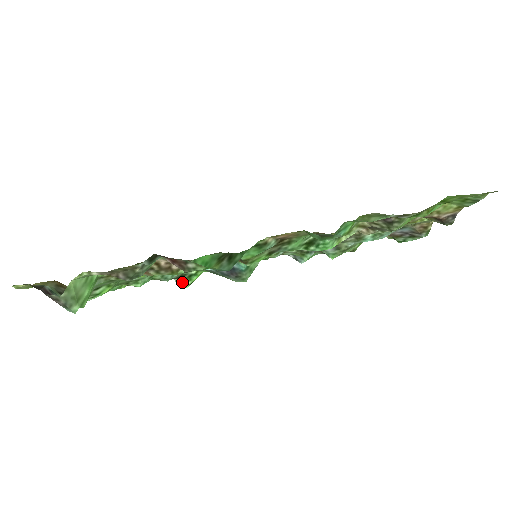
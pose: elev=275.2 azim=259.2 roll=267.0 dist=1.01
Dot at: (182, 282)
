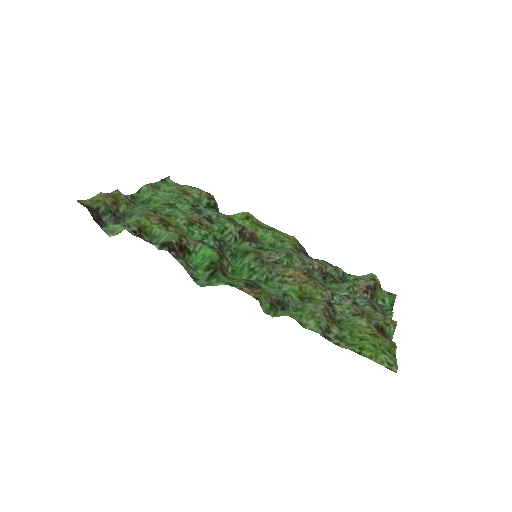
Dot at: occluded
